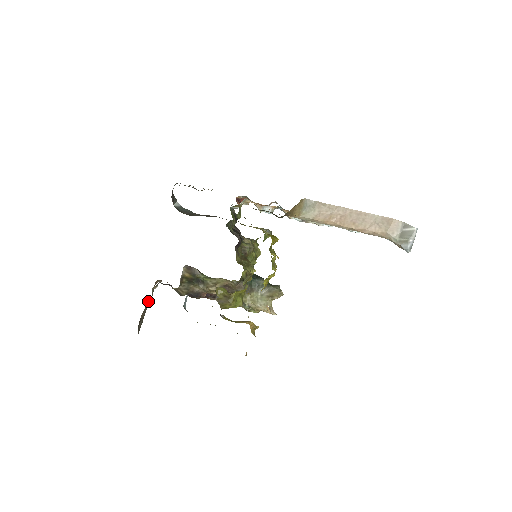
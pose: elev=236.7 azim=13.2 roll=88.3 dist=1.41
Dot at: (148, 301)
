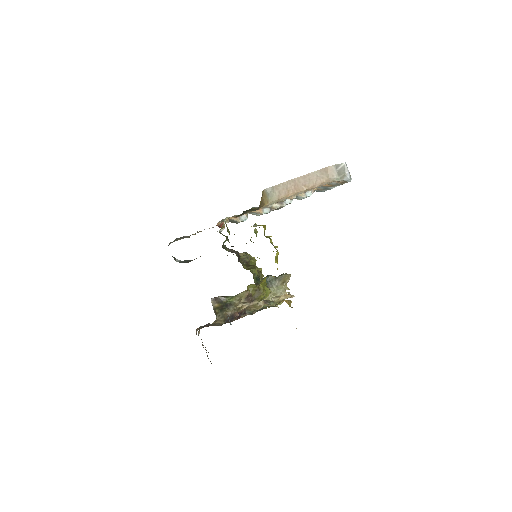
Dot at: (202, 342)
